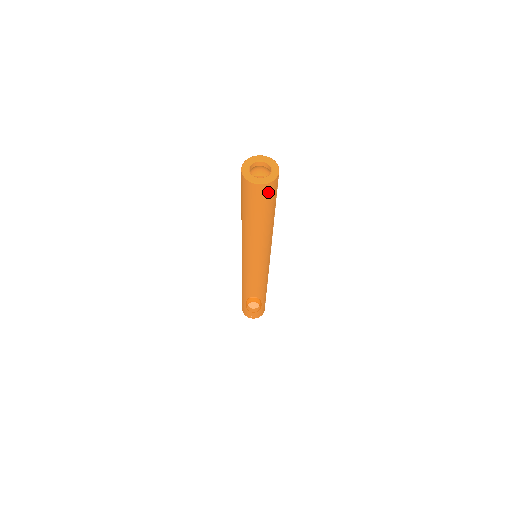
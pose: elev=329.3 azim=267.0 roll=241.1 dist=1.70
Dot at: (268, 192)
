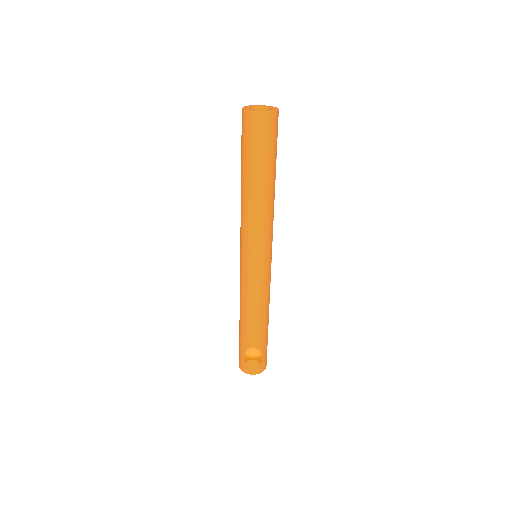
Dot at: (269, 127)
